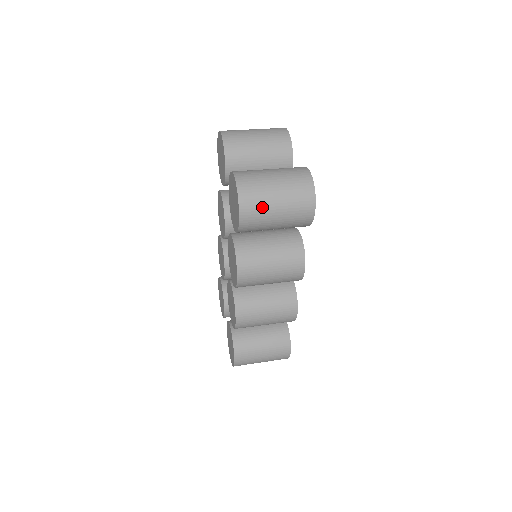
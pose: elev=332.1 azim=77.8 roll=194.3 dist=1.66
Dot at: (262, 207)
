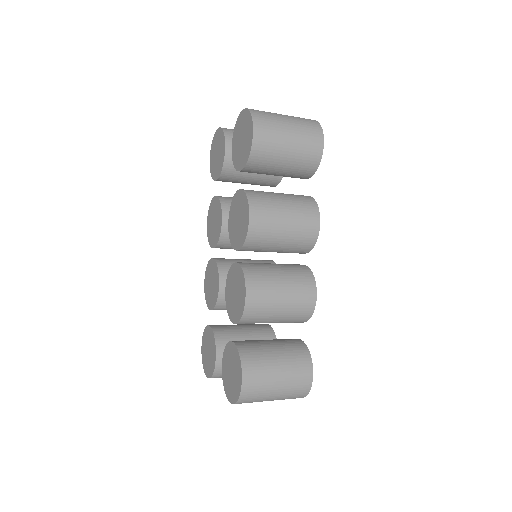
Dot at: (274, 124)
